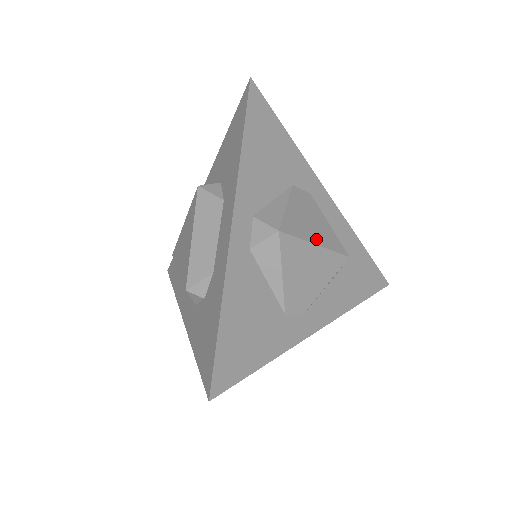
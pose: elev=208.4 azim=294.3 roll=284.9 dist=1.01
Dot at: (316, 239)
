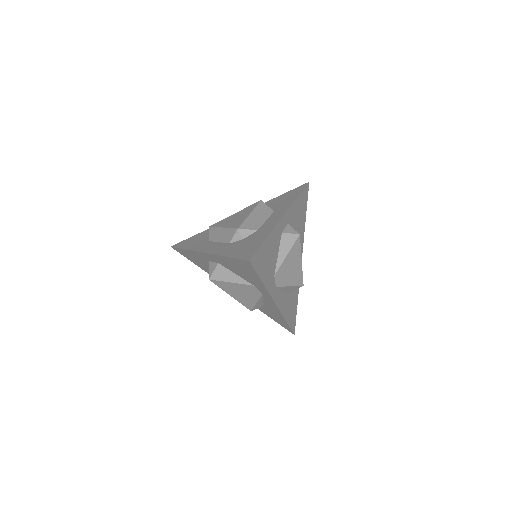
Dot at: (301, 259)
